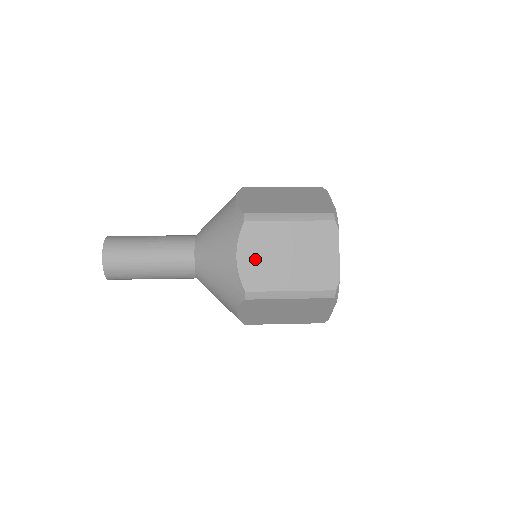
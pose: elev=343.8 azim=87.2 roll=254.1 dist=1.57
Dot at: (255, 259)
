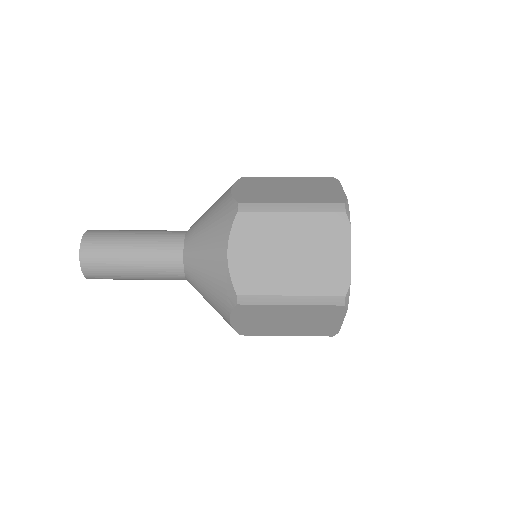
Dot at: (250, 322)
